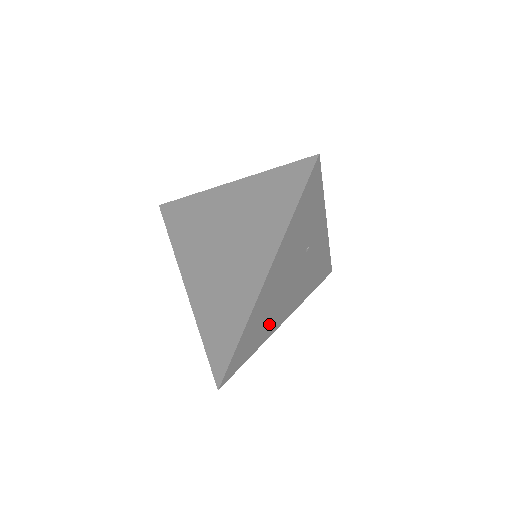
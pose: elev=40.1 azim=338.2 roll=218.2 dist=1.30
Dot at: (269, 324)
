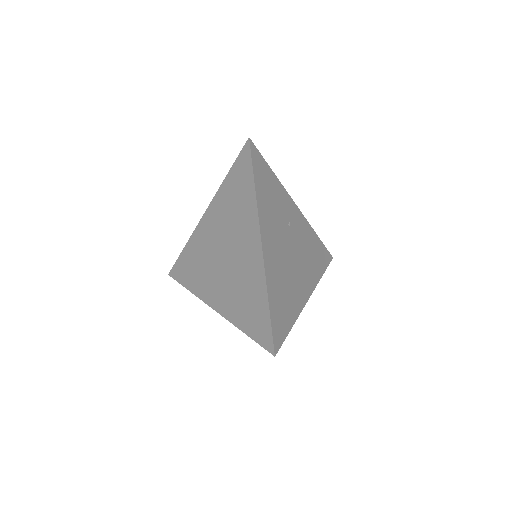
Dot at: (293, 296)
